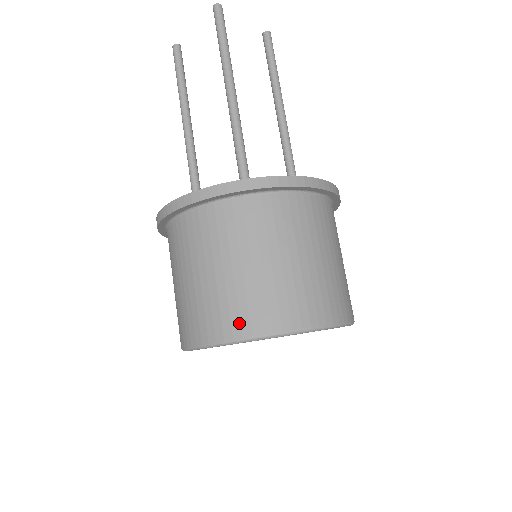
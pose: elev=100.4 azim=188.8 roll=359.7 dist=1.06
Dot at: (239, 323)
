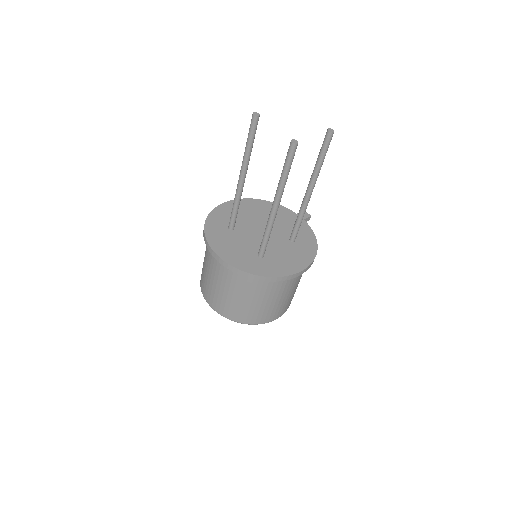
Dot at: (232, 315)
